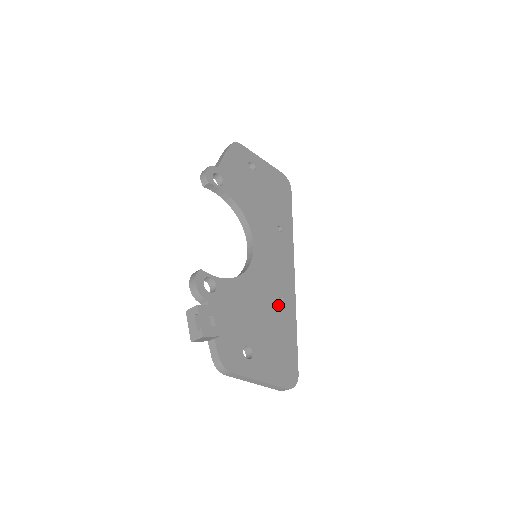
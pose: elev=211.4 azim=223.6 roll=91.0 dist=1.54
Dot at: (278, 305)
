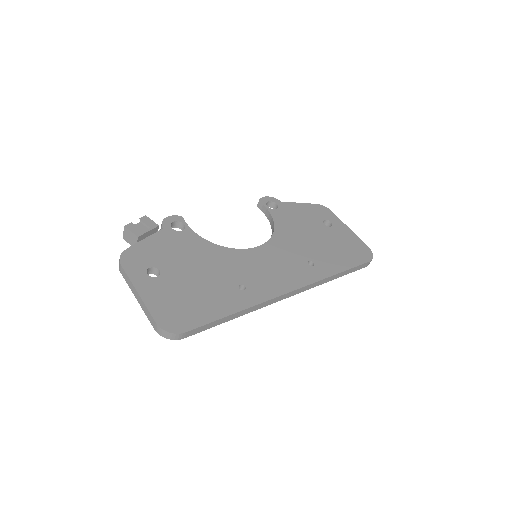
Dot at: (233, 286)
